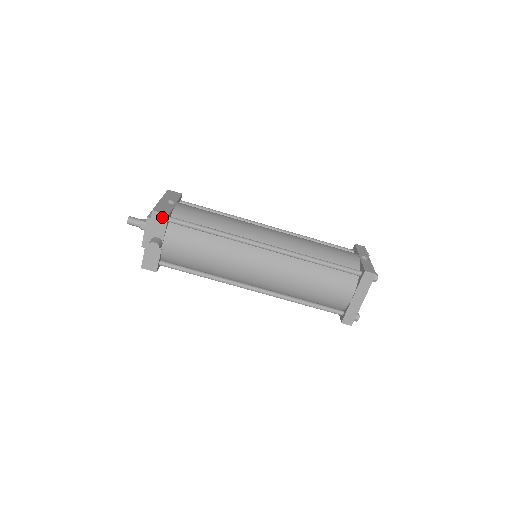
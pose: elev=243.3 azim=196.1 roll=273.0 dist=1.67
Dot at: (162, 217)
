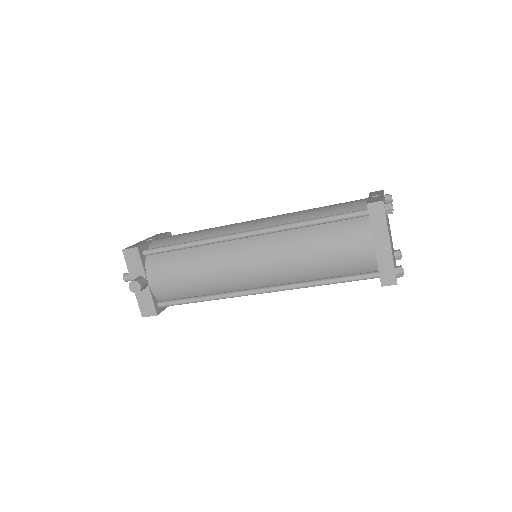
Dot at: (133, 252)
